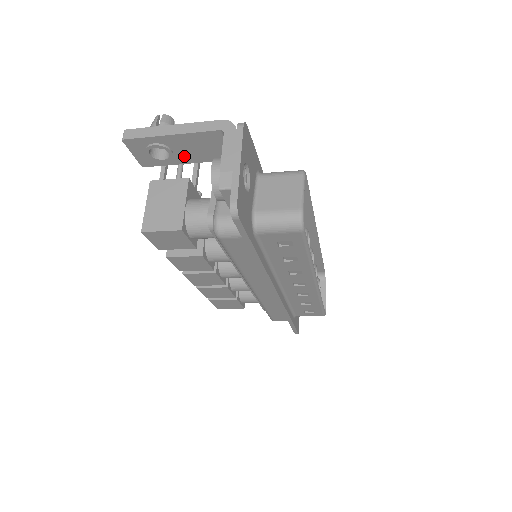
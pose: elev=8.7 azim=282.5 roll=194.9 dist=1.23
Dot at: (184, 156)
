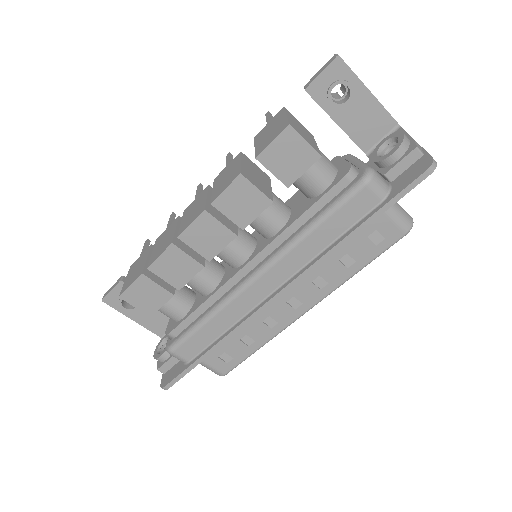
Dot at: (346, 115)
